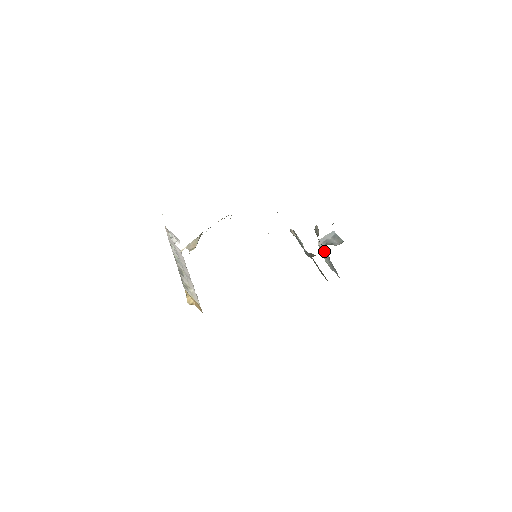
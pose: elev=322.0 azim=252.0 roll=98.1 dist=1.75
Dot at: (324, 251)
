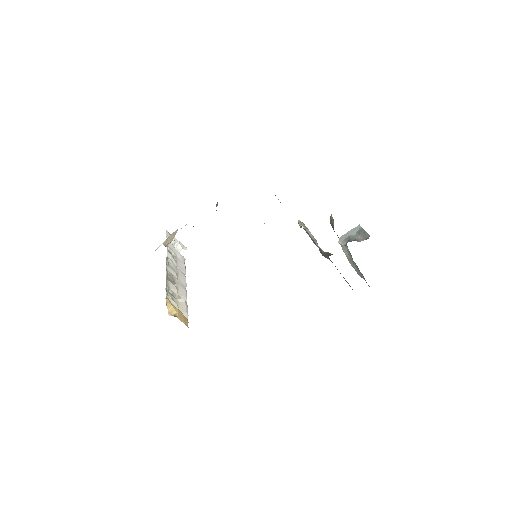
Dot at: (347, 251)
